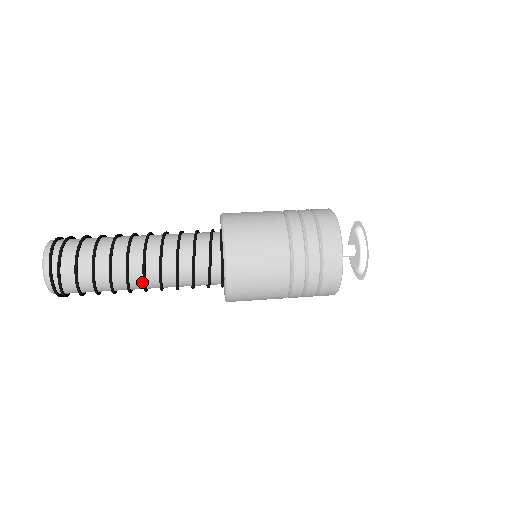
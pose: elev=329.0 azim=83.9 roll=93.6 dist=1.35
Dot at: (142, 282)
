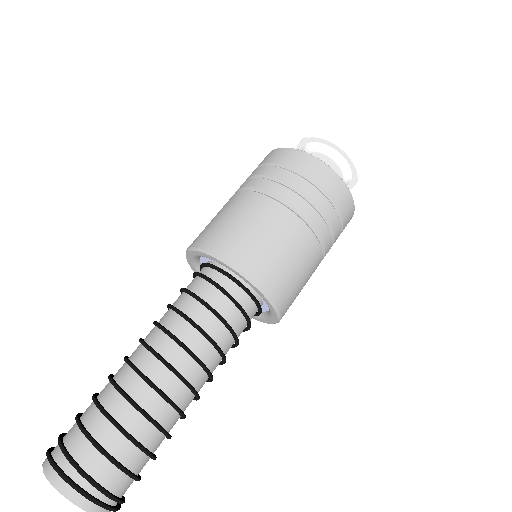
Dot at: (186, 389)
